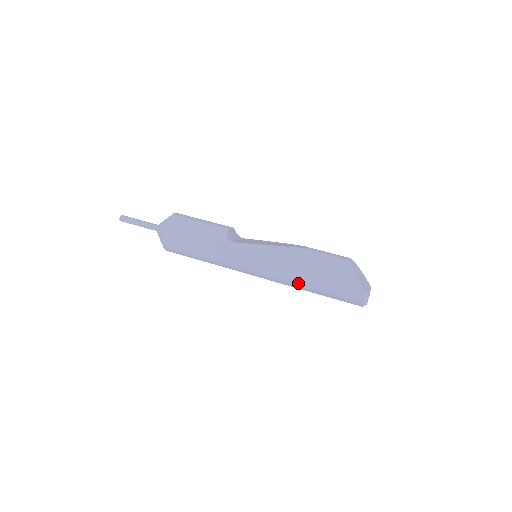
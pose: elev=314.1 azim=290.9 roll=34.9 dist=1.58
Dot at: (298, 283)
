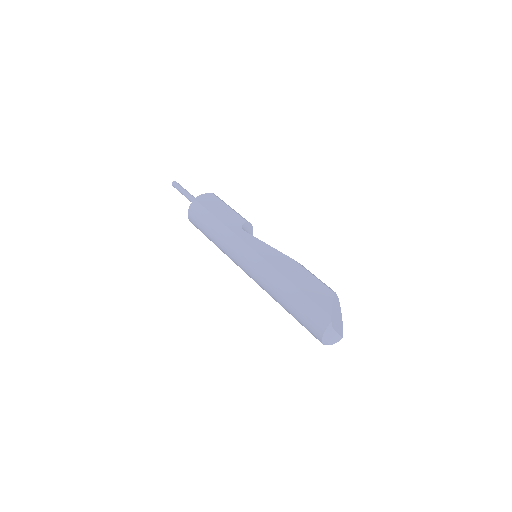
Dot at: (275, 287)
